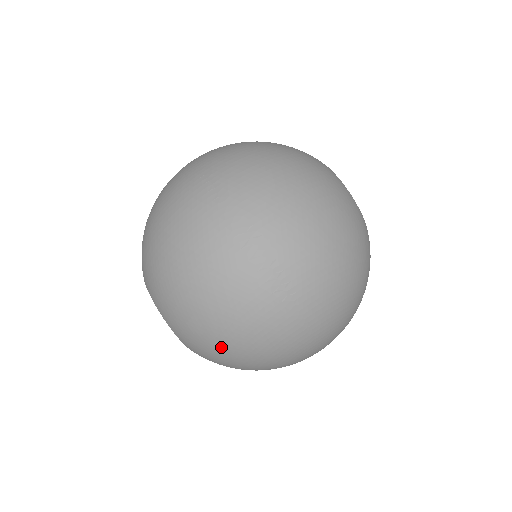
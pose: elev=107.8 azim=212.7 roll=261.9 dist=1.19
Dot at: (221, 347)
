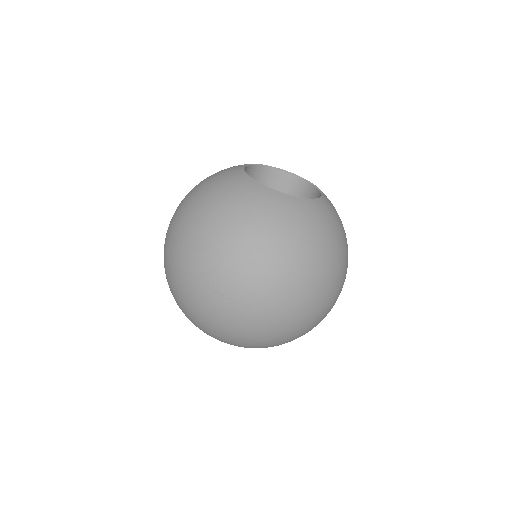
Dot at: (258, 346)
